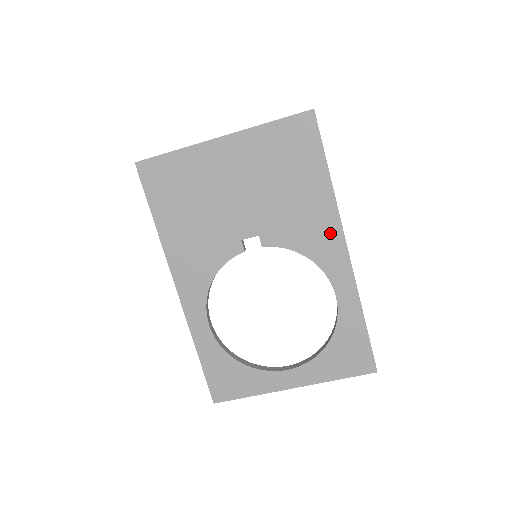
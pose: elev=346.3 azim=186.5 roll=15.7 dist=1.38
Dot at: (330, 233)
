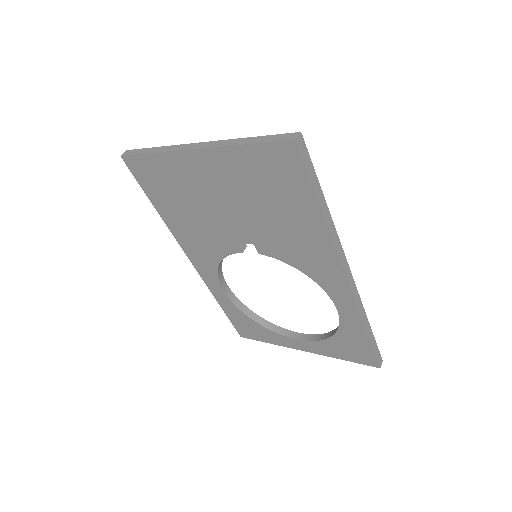
Dot at: (327, 262)
